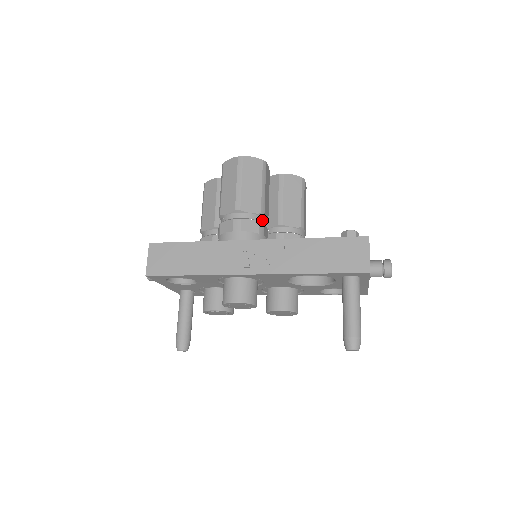
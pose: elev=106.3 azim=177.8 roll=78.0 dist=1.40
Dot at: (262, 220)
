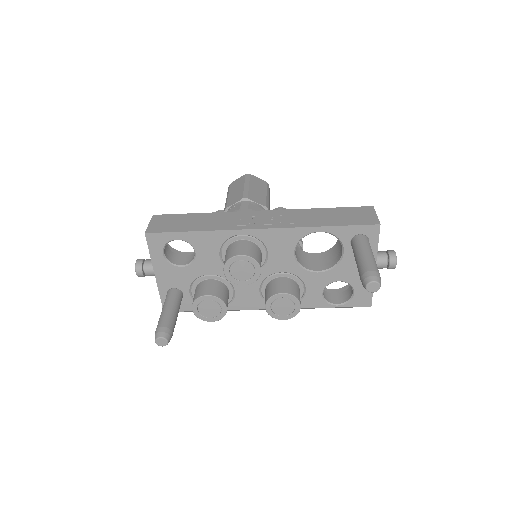
Dot at: occluded
